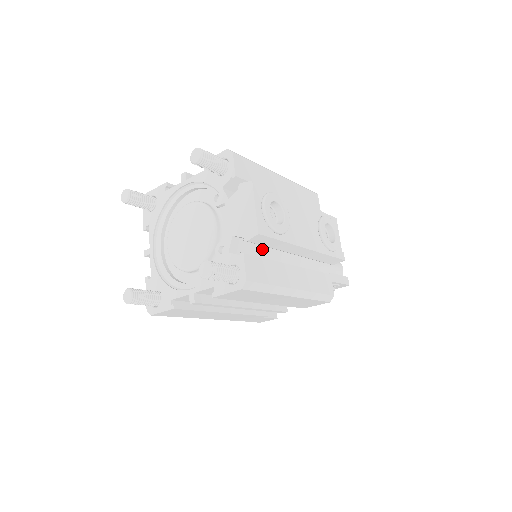
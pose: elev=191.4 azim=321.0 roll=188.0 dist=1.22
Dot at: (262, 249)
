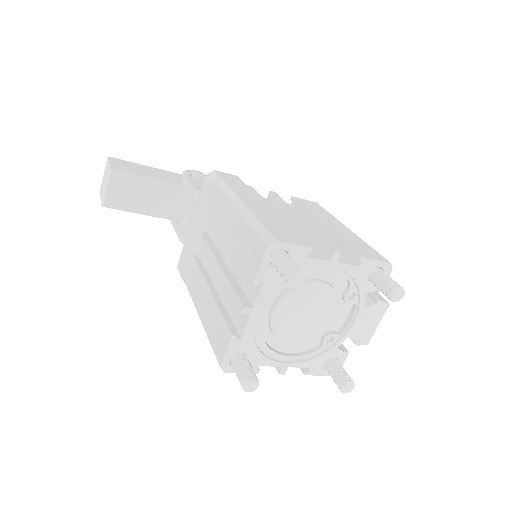
Dot at: occluded
